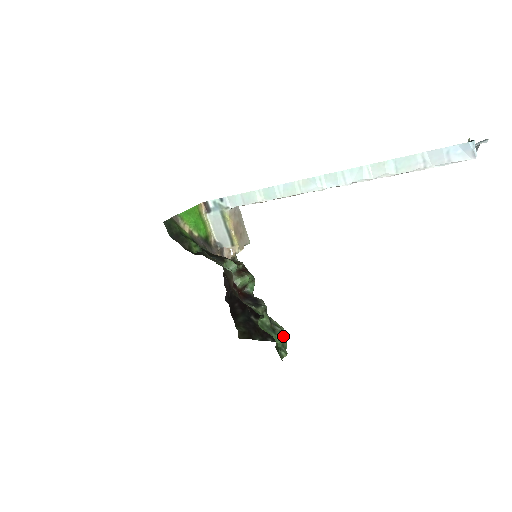
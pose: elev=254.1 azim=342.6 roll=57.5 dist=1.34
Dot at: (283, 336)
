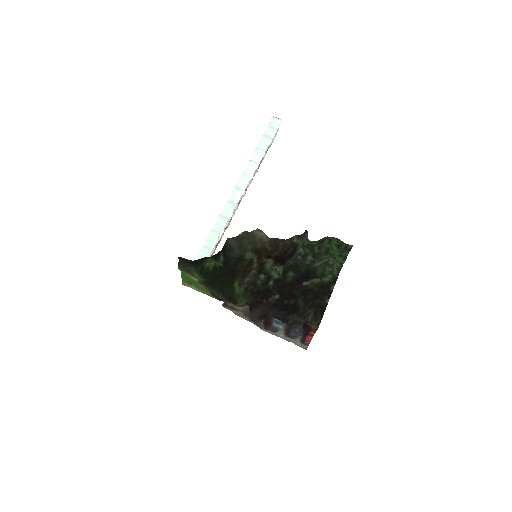
Dot at: (332, 257)
